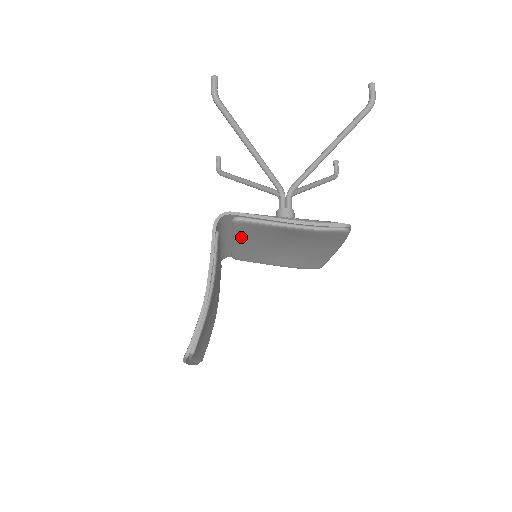
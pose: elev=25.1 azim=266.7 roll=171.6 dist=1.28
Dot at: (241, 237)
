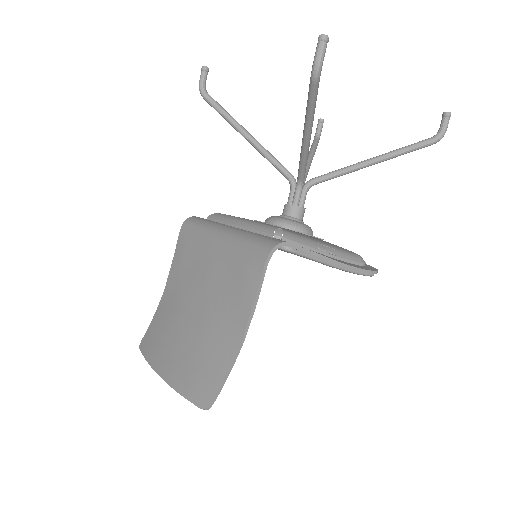
Dot at: occluded
